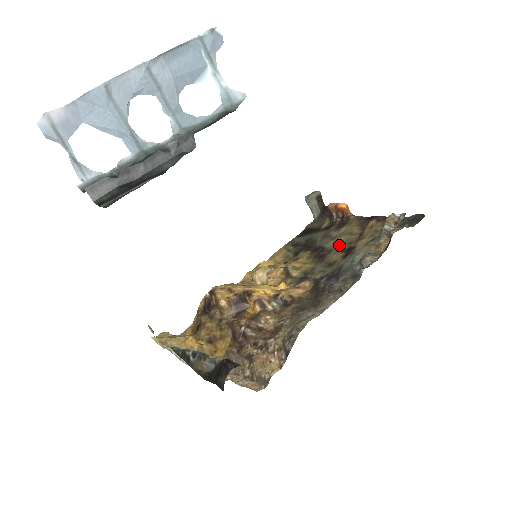
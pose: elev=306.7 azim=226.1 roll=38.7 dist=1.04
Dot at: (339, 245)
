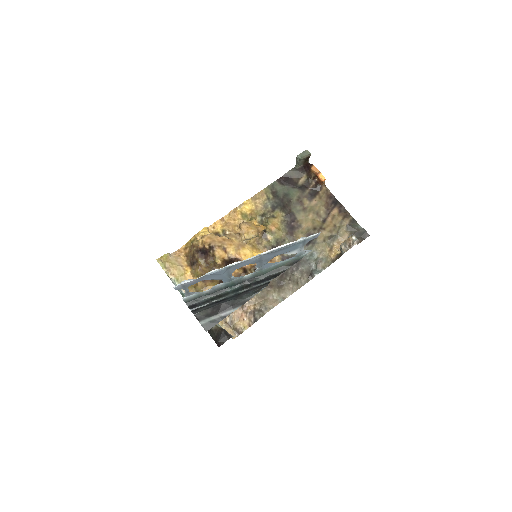
Dot at: (307, 225)
